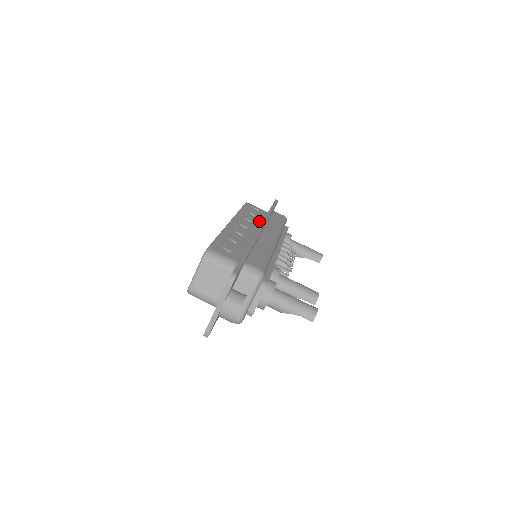
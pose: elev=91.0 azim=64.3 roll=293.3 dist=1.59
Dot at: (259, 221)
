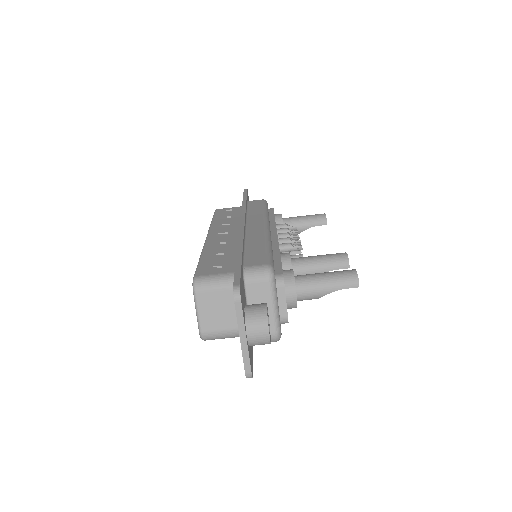
Dot at: (238, 219)
